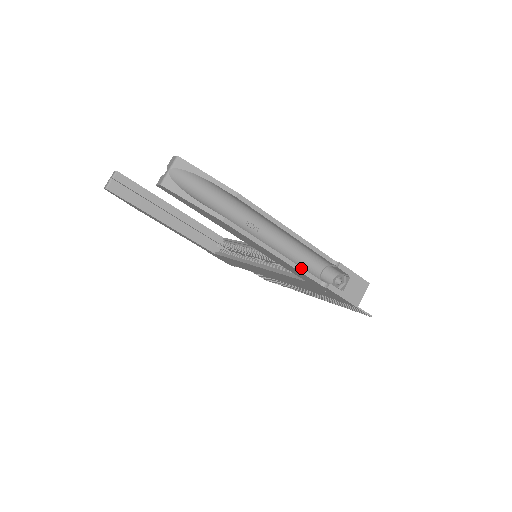
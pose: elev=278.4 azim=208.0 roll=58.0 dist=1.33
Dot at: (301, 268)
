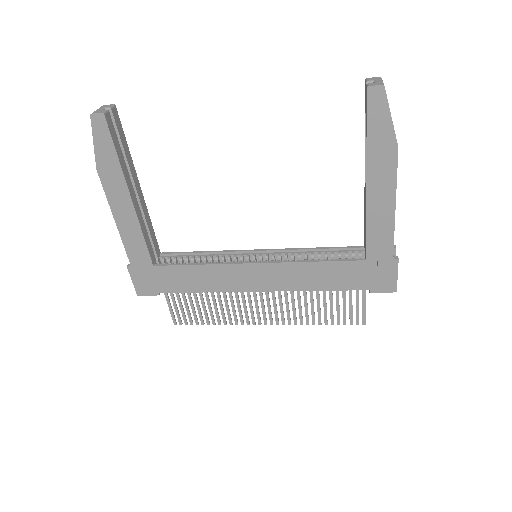
Dot at: occluded
